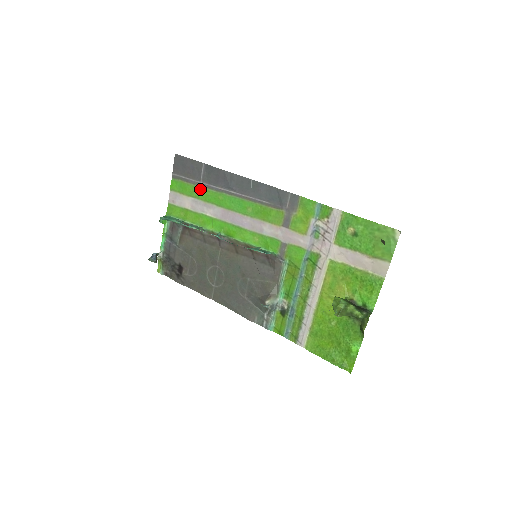
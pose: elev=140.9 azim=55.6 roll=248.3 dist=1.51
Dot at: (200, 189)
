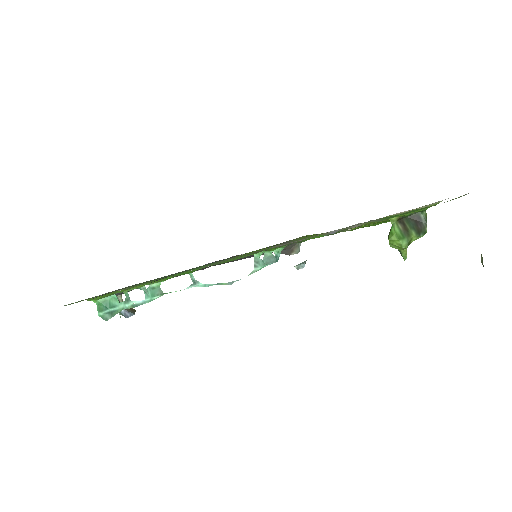
Dot at: occluded
